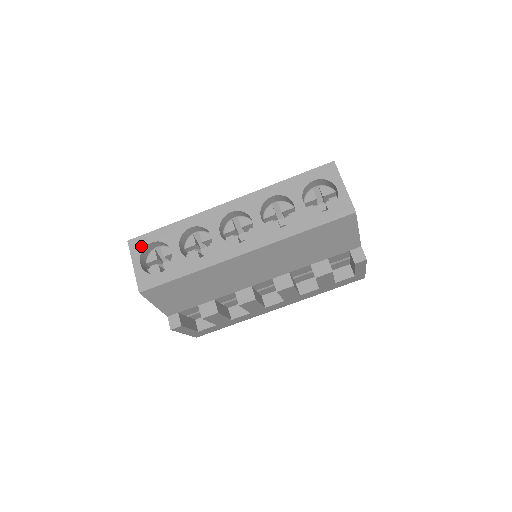
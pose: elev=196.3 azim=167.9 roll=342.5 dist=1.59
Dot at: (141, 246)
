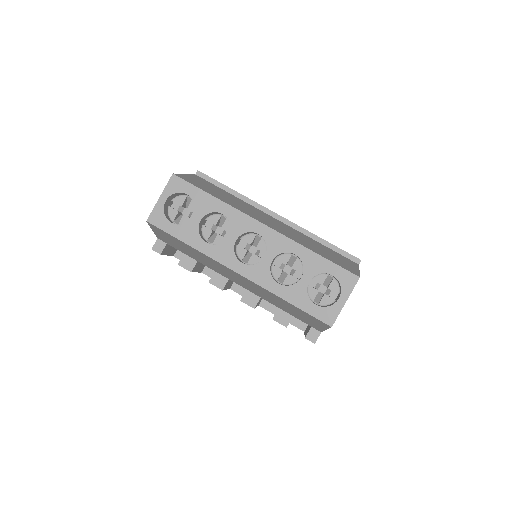
Dot at: (178, 189)
